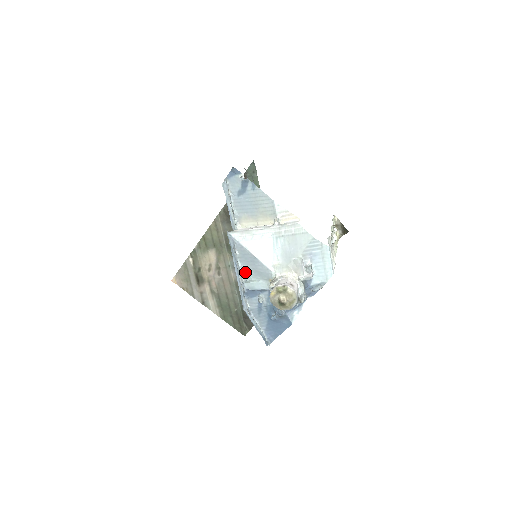
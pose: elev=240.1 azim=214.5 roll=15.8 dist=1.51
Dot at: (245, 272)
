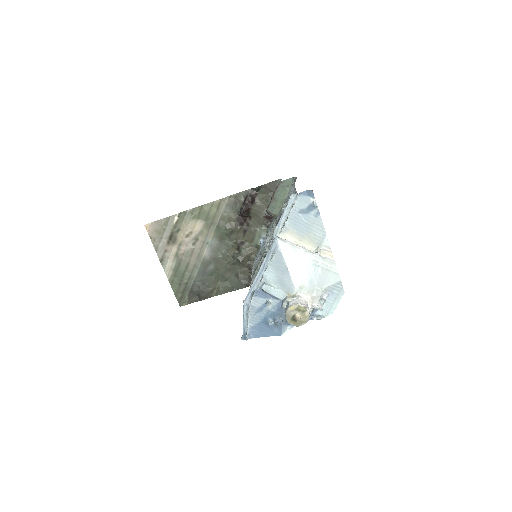
Dot at: (269, 275)
